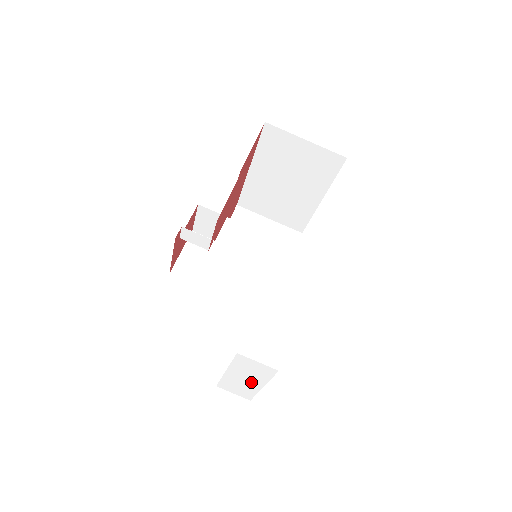
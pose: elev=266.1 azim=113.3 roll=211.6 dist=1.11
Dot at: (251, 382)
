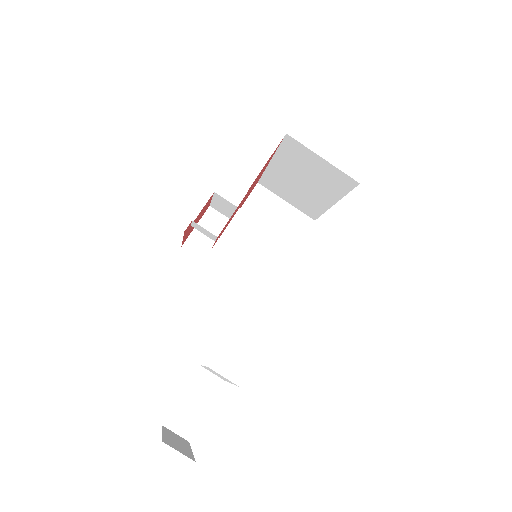
Dot at: occluded
